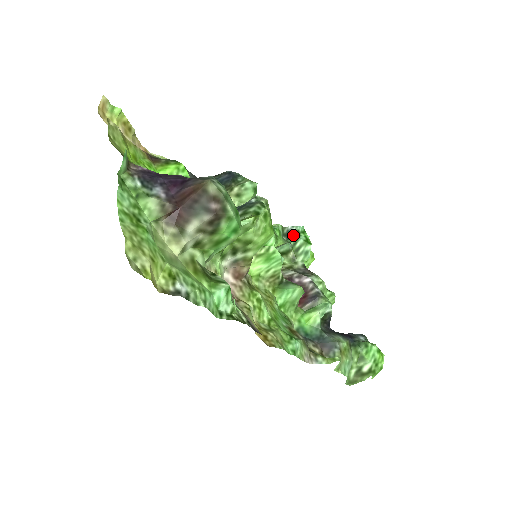
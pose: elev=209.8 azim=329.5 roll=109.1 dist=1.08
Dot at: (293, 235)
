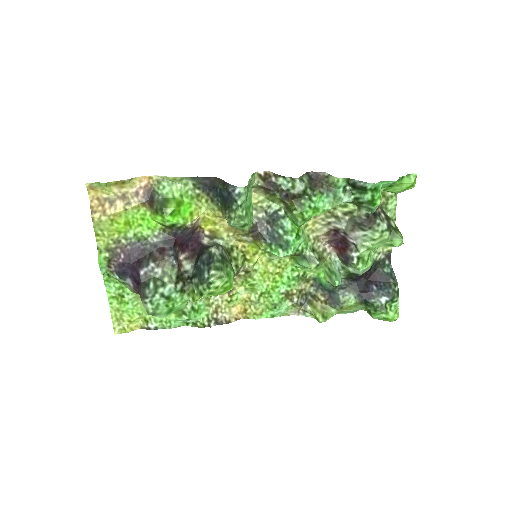
Dot at: (360, 188)
